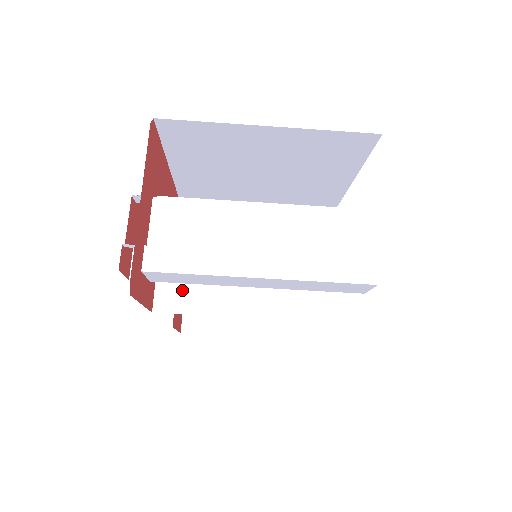
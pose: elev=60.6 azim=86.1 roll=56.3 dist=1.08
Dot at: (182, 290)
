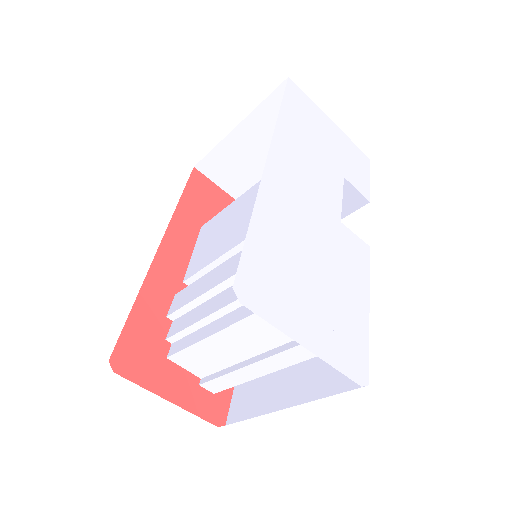
Dot at: occluded
